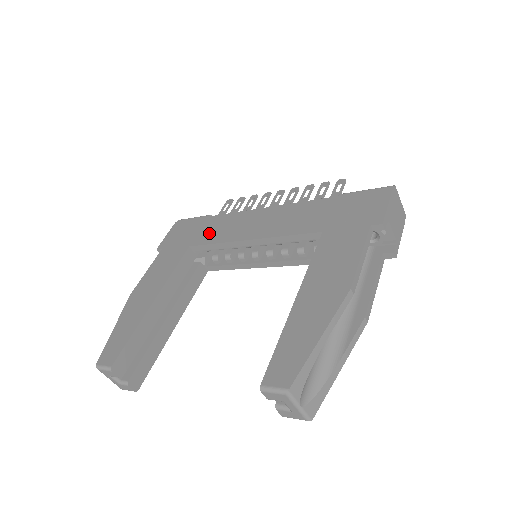
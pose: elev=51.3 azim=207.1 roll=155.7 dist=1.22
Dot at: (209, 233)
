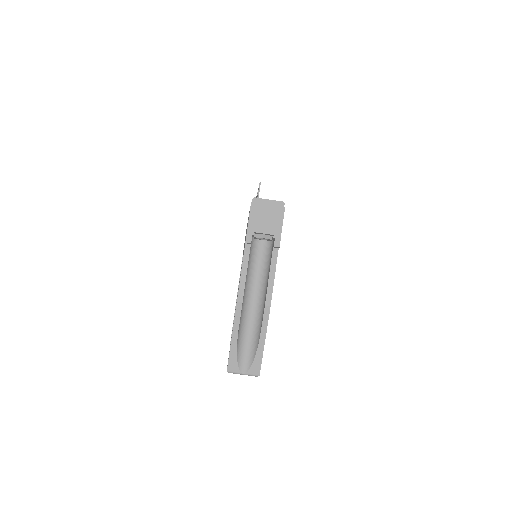
Dot at: occluded
